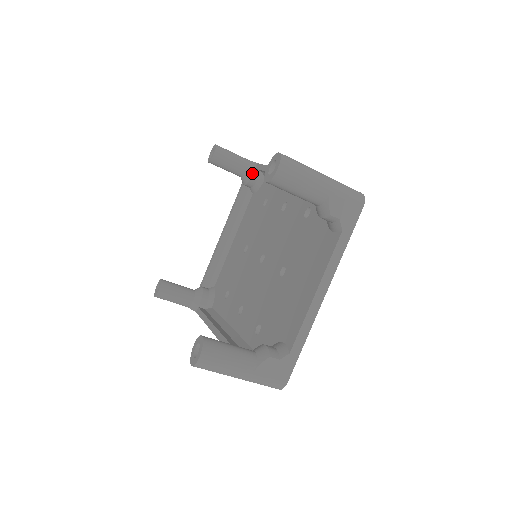
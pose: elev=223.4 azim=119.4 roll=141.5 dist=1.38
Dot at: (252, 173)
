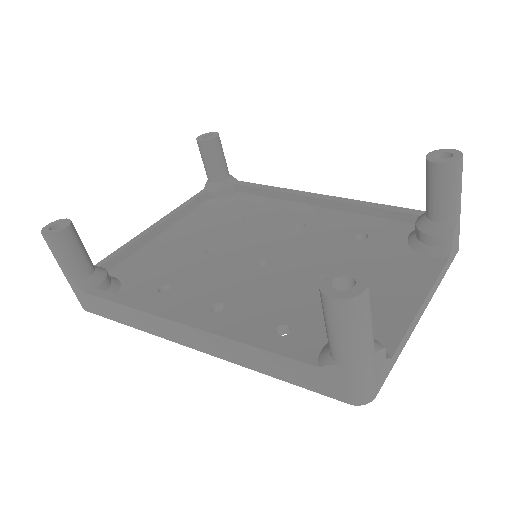
Dot at: (231, 185)
